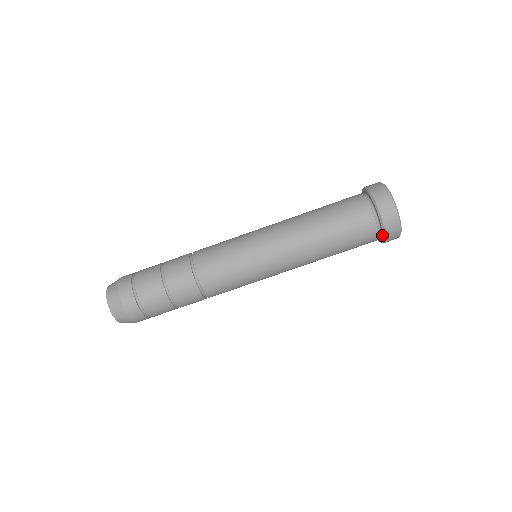
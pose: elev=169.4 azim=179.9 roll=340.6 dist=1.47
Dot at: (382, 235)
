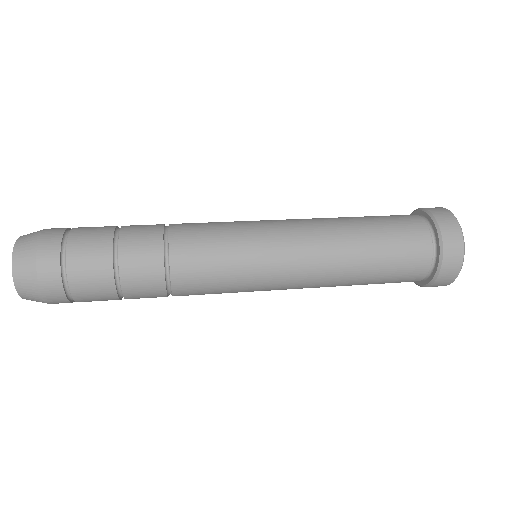
Dot at: (437, 263)
